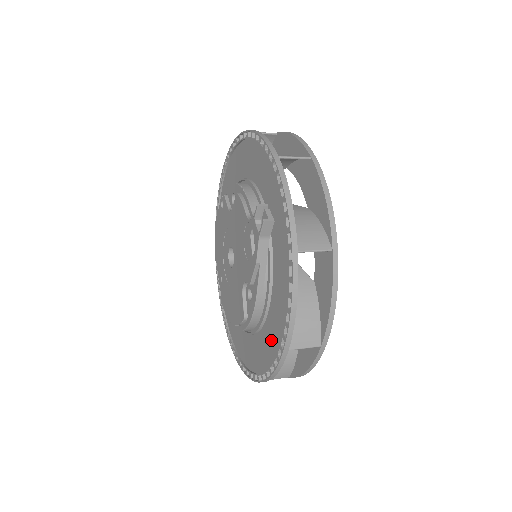
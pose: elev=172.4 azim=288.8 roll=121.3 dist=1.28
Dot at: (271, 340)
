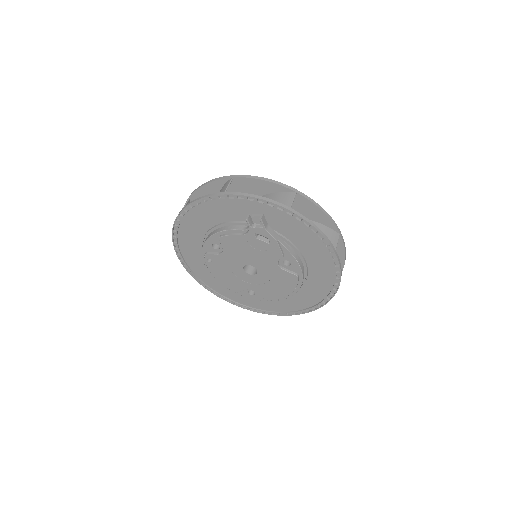
Dot at: (321, 263)
